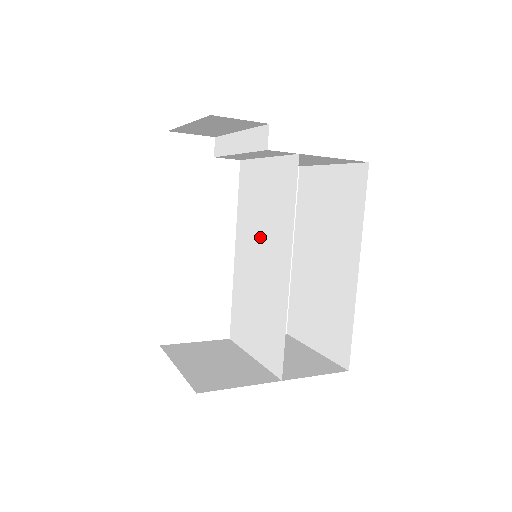
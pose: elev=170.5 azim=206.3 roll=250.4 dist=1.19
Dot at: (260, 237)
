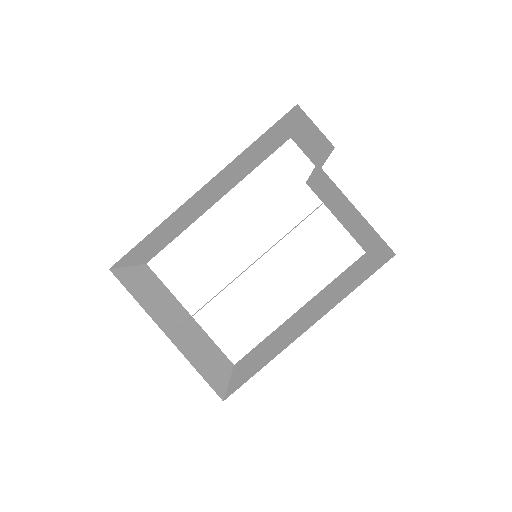
Dot at: occluded
